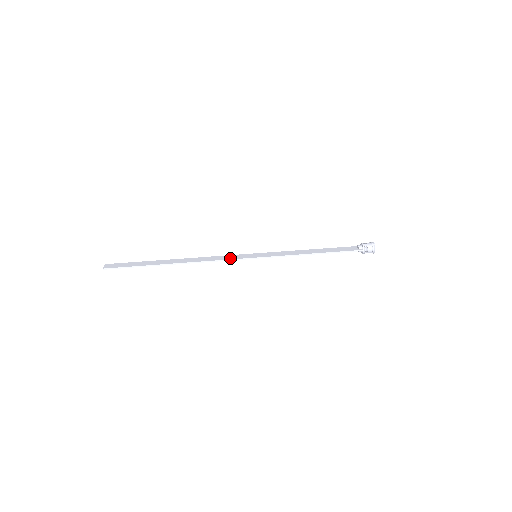
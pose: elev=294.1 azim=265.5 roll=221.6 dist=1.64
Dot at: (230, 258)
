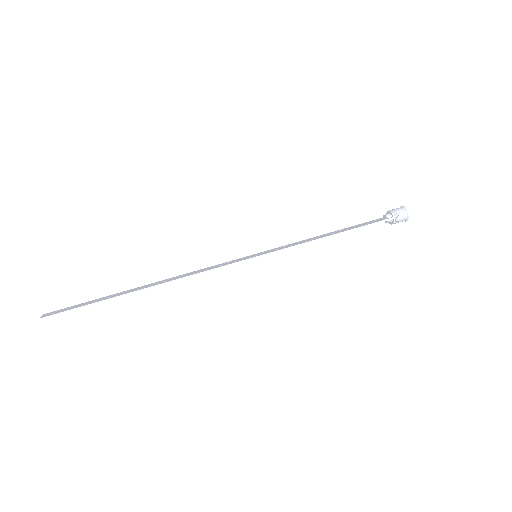
Dot at: (221, 265)
